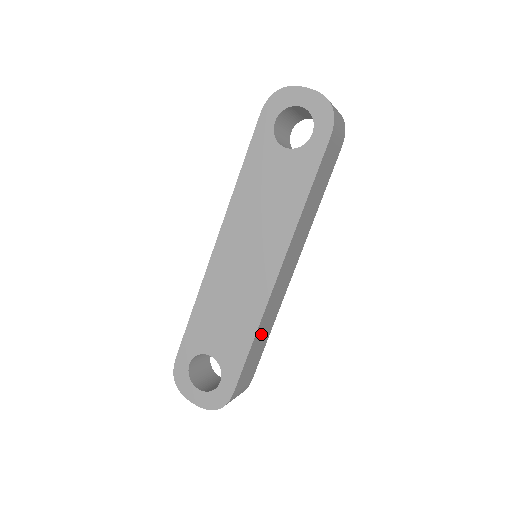
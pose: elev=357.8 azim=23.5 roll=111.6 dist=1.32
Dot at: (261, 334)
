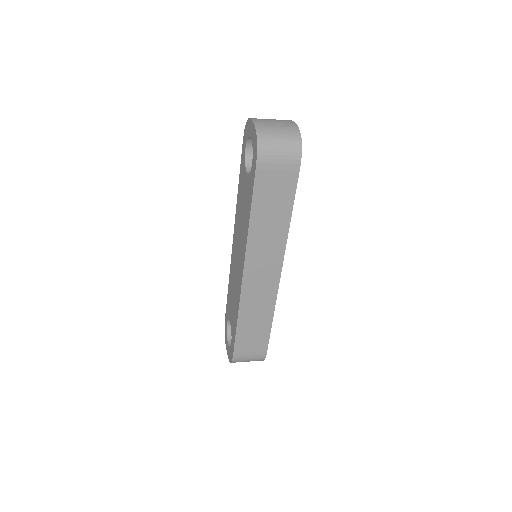
Dot at: (251, 319)
